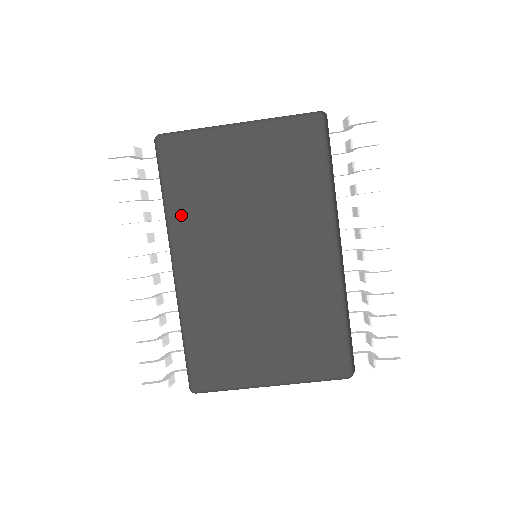
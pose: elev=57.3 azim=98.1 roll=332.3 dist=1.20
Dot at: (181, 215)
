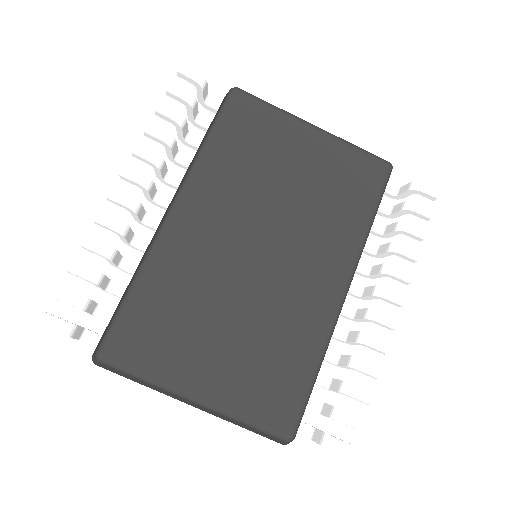
Dot at: (214, 165)
